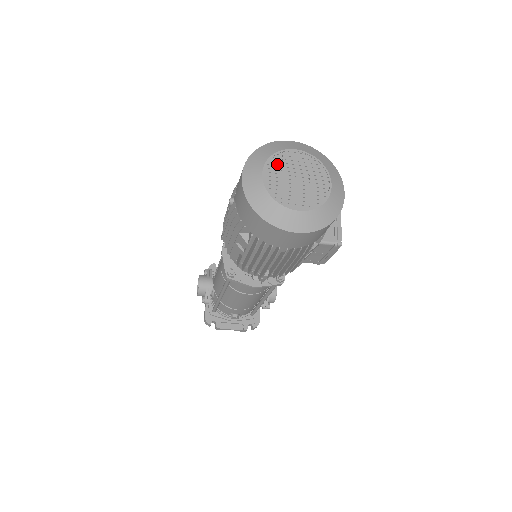
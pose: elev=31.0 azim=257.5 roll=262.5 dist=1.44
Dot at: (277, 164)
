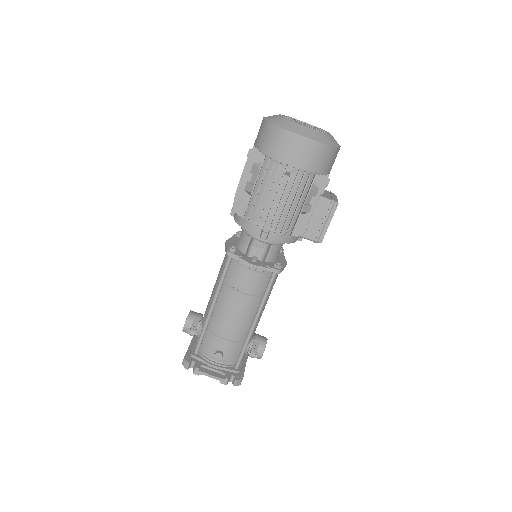
Dot at: (290, 118)
